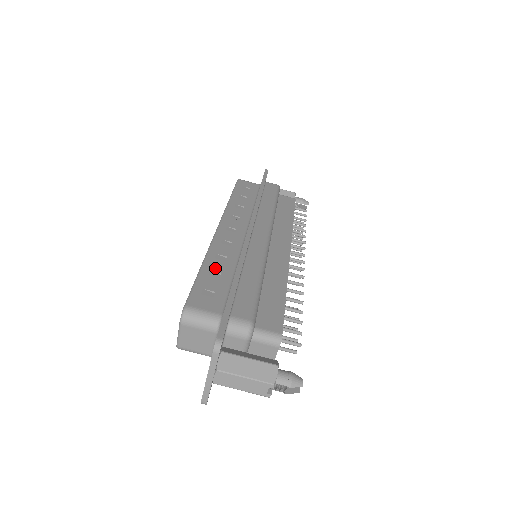
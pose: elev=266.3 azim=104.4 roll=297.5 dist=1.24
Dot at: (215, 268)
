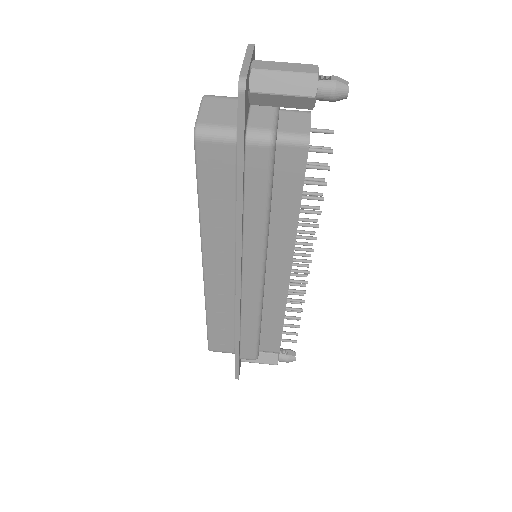
Dot at: occluded
